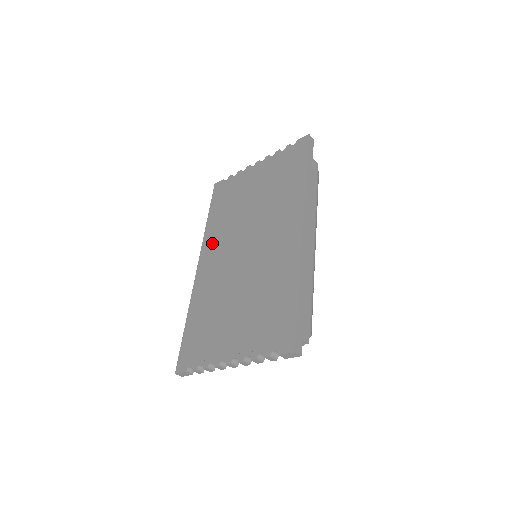
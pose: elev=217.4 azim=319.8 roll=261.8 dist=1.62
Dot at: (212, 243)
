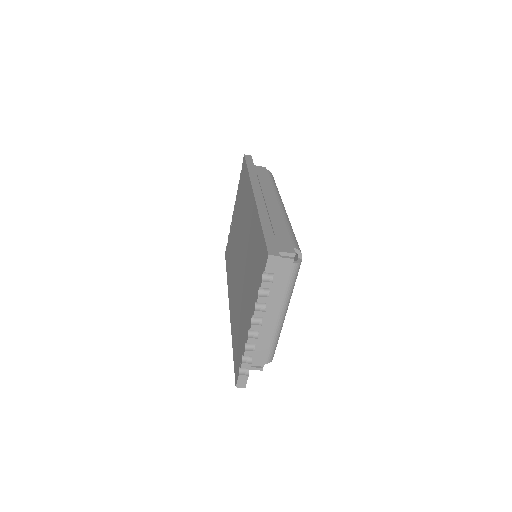
Dot at: (230, 282)
